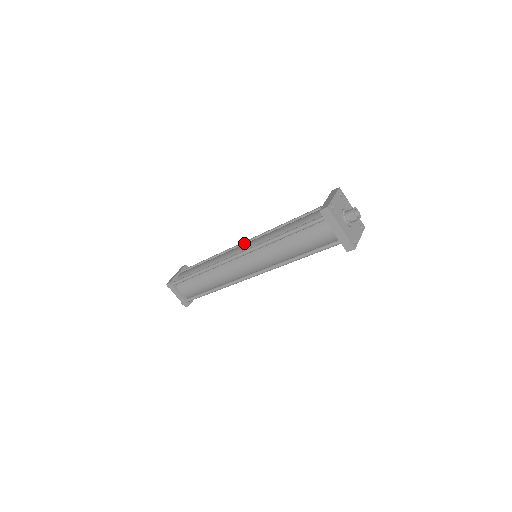
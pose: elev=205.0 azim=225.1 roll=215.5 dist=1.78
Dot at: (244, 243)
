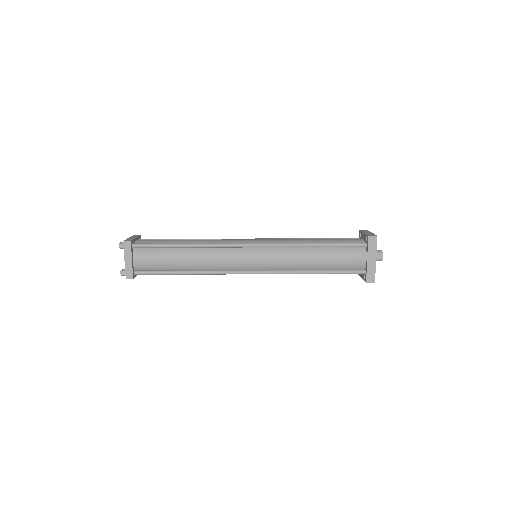
Dot at: occluded
